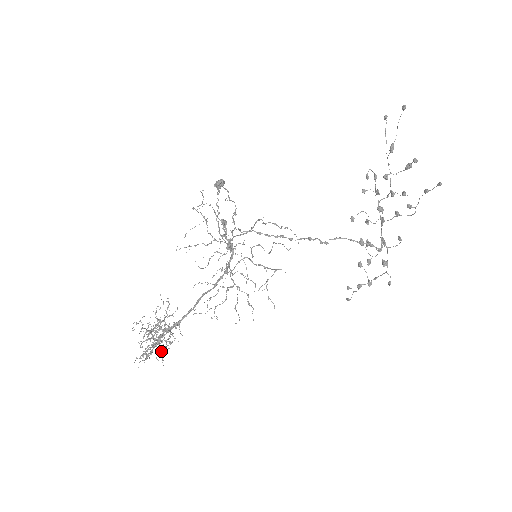
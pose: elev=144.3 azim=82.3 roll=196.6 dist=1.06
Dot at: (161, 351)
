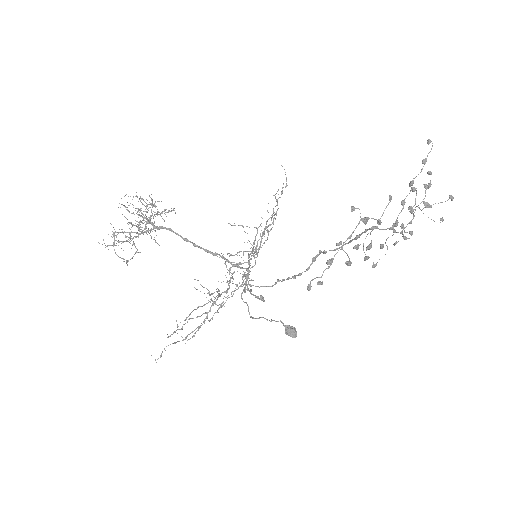
Dot at: (124, 241)
